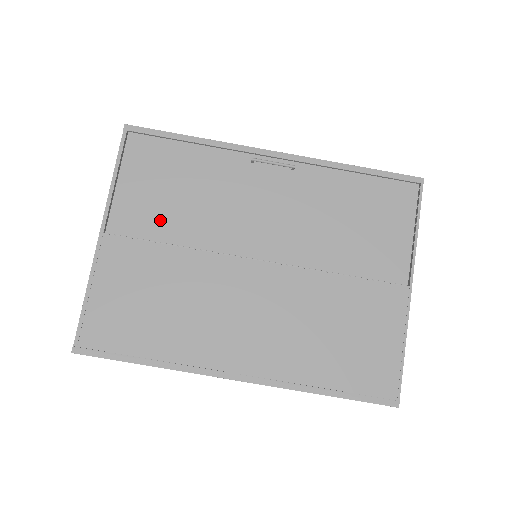
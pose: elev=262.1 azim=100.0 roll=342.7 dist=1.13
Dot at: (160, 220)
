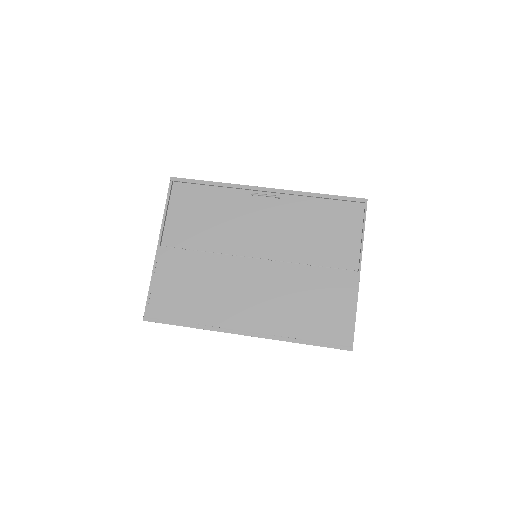
Dot at: (194, 236)
